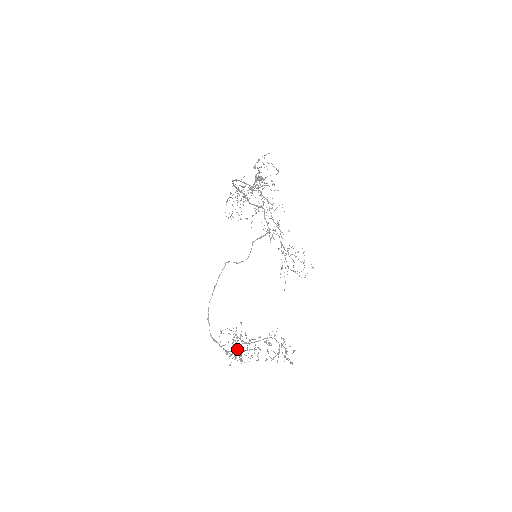
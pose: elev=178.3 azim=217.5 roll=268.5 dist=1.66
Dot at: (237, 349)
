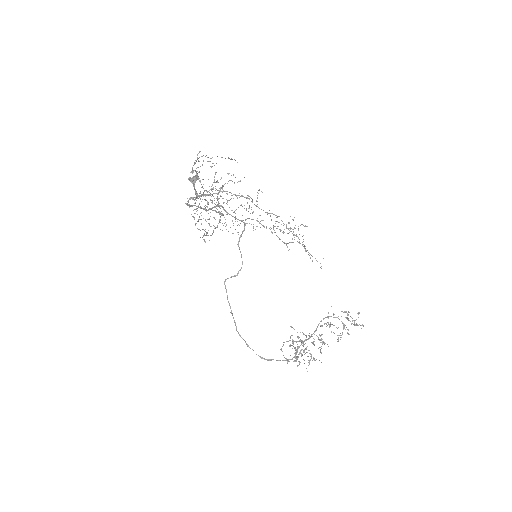
Dot at: occluded
